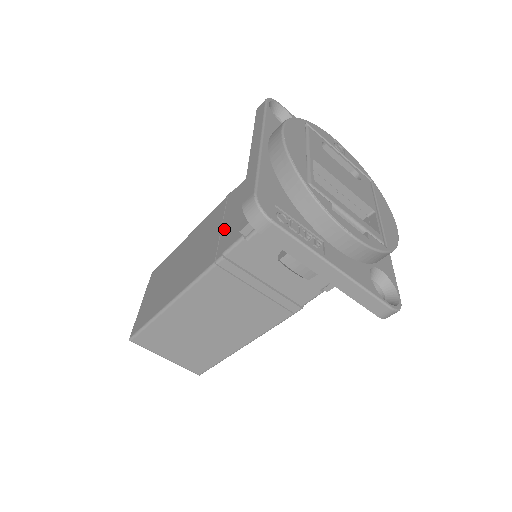
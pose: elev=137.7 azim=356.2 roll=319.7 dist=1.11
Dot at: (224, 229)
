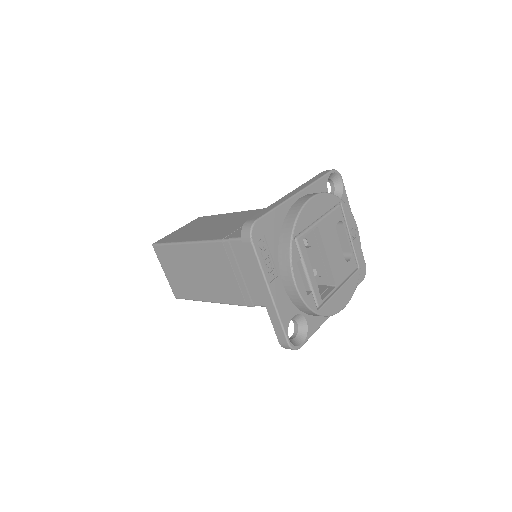
Dot at: occluded
